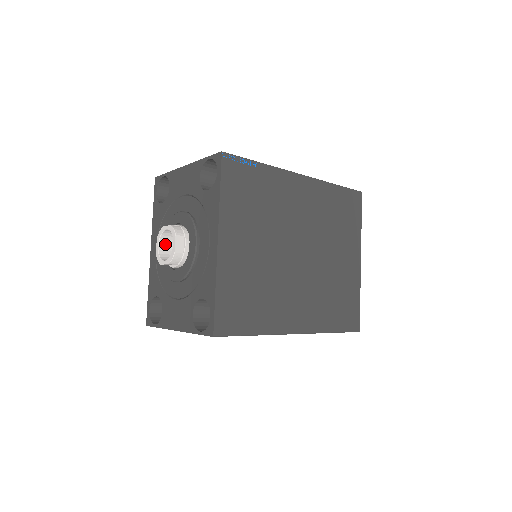
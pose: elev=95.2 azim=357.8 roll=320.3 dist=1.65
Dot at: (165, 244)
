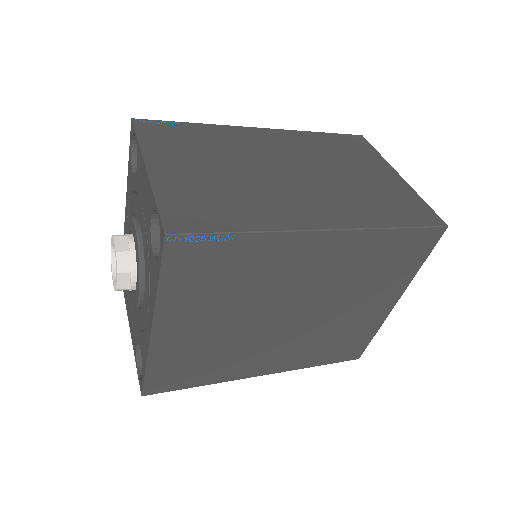
Dot at: occluded
